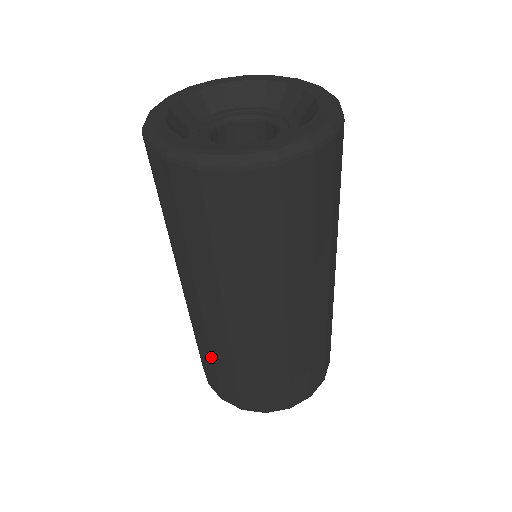
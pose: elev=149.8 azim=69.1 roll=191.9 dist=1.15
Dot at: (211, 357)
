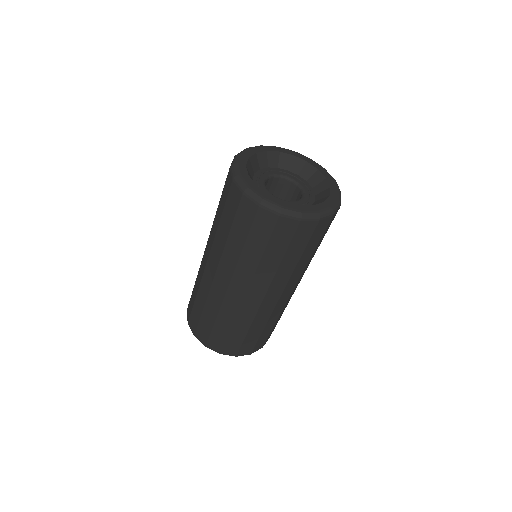
Dot at: (231, 326)
